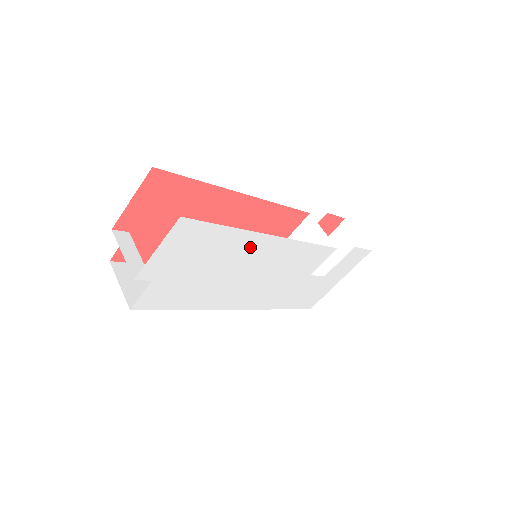
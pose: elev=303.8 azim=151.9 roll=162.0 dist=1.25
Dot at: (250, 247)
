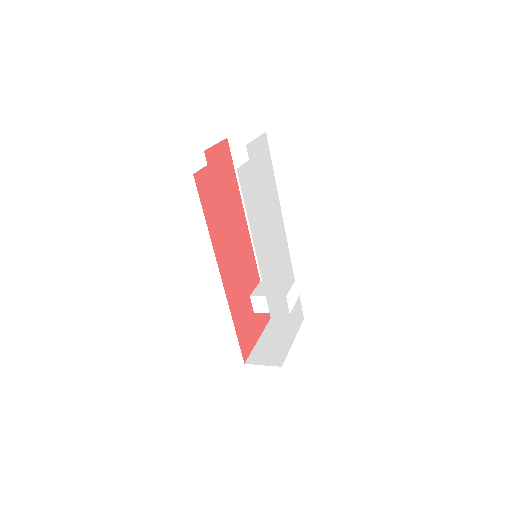
Dot at: (275, 204)
